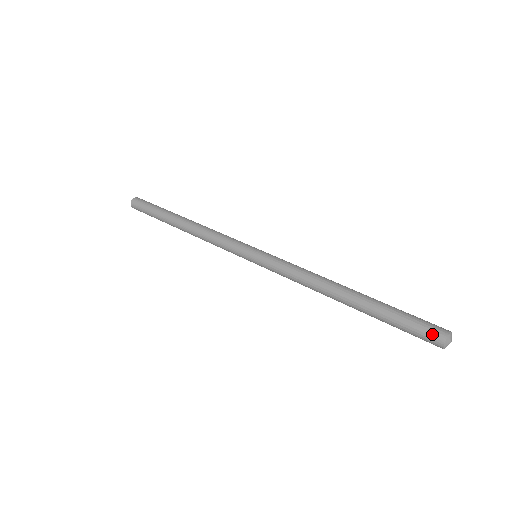
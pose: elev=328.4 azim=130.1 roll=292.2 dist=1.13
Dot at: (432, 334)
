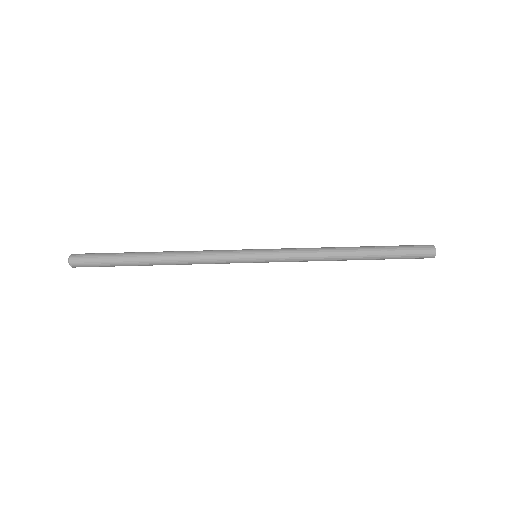
Dot at: (426, 255)
